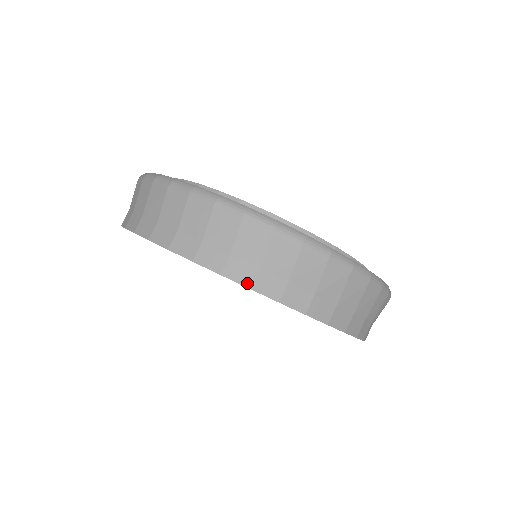
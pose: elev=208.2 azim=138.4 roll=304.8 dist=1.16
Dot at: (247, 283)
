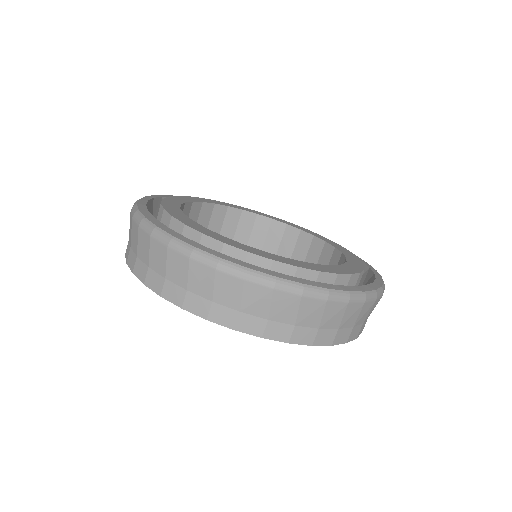
Dot at: (179, 303)
